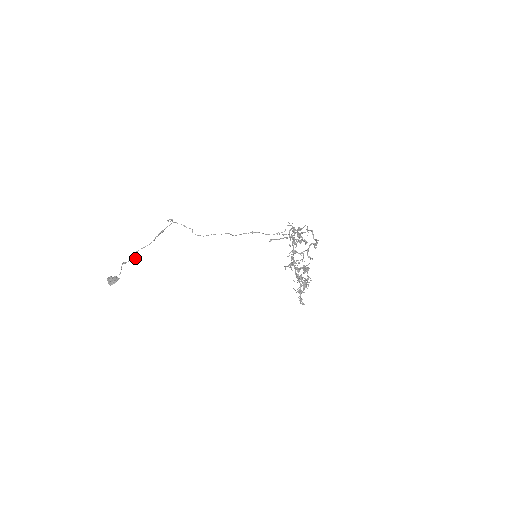
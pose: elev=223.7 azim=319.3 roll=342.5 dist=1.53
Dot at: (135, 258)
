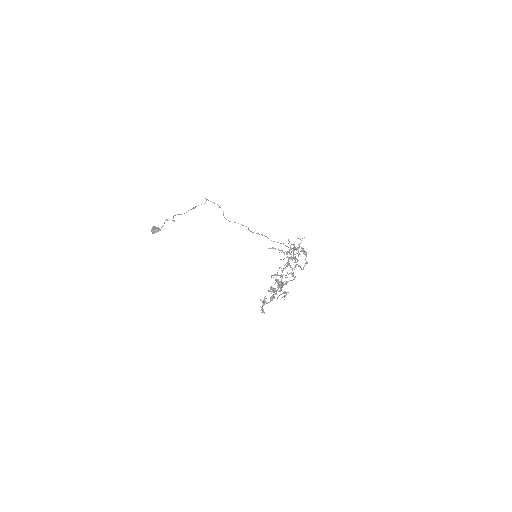
Dot at: occluded
